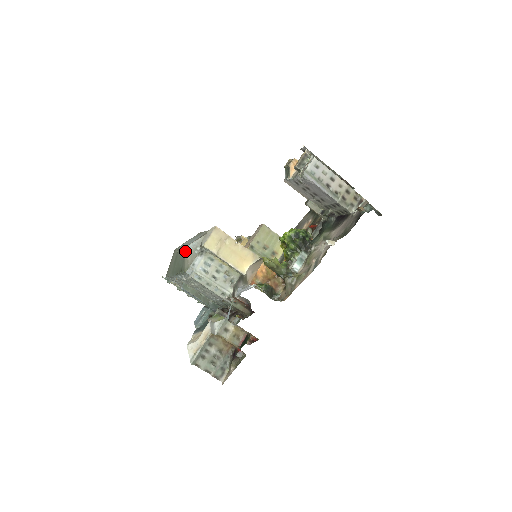
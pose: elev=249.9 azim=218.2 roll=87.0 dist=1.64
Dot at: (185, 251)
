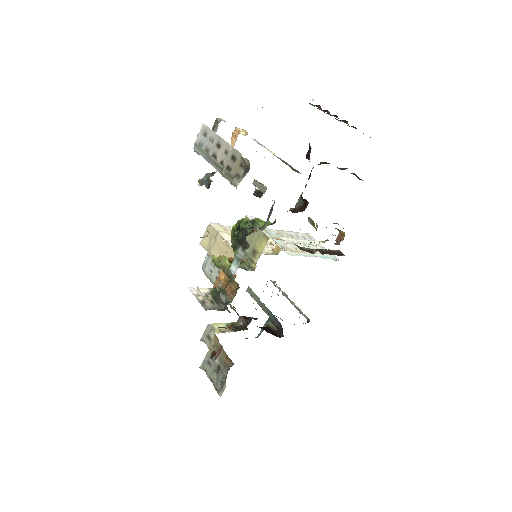
Dot at: occluded
